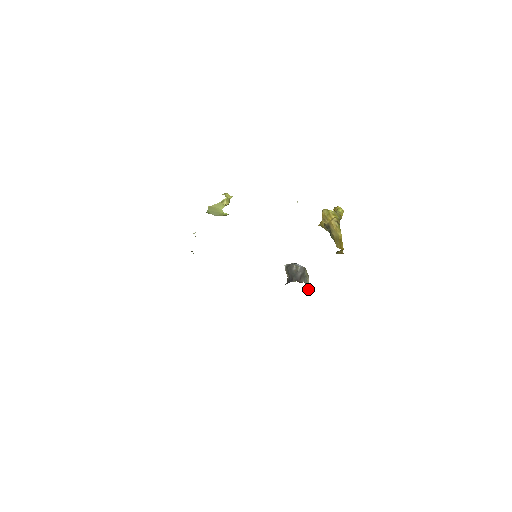
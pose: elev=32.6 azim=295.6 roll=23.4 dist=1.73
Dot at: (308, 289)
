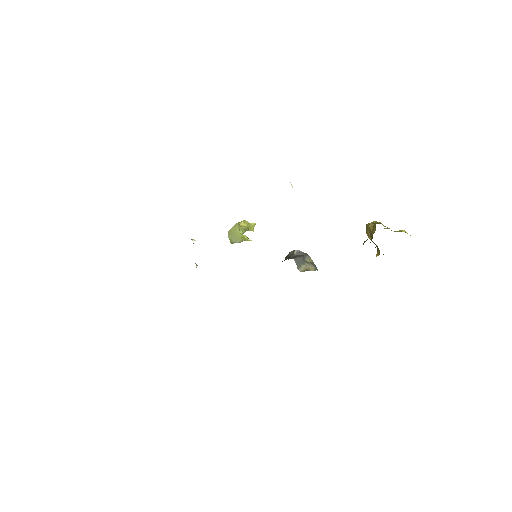
Dot at: (303, 270)
